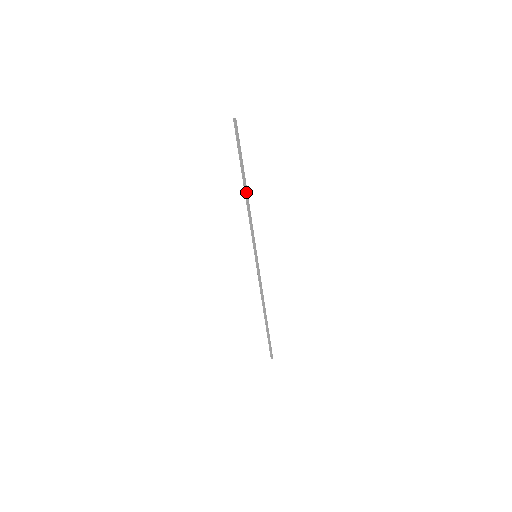
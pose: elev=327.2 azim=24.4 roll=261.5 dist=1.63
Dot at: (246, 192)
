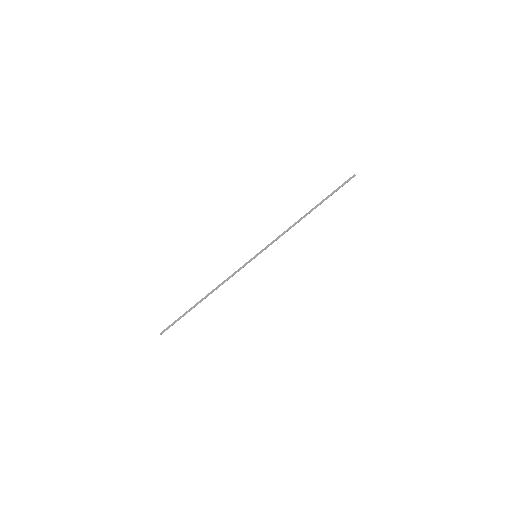
Dot at: occluded
